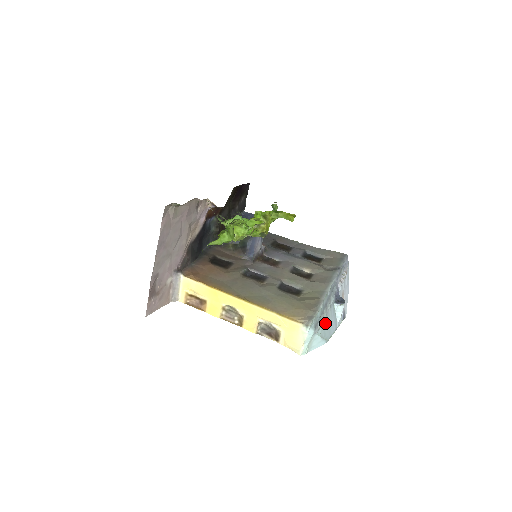
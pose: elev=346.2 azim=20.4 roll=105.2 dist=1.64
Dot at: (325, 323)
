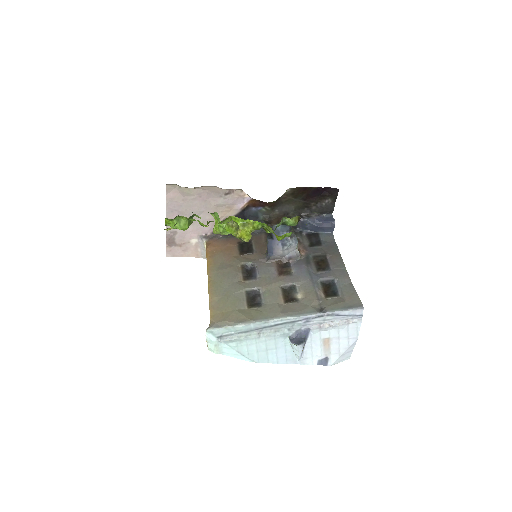
Dot at: (253, 344)
